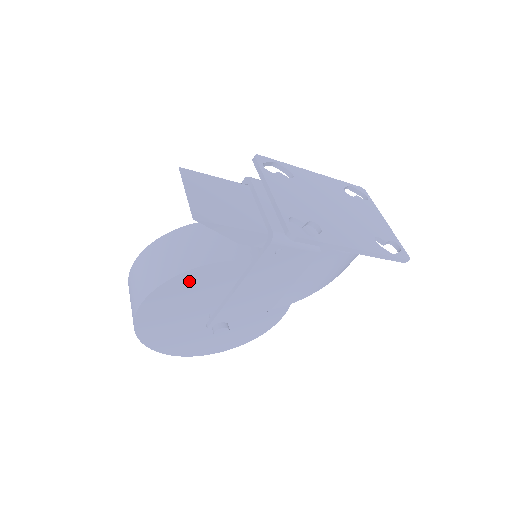
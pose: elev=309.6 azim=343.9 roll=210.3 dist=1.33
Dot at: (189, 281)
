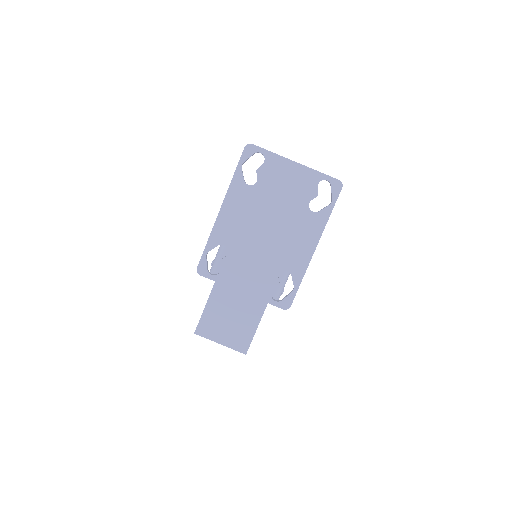
Dot at: occluded
